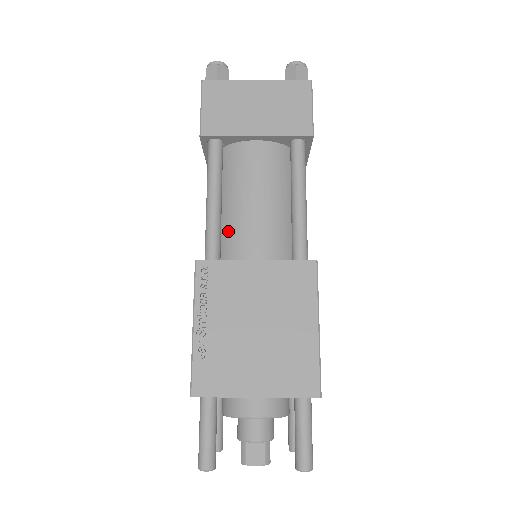
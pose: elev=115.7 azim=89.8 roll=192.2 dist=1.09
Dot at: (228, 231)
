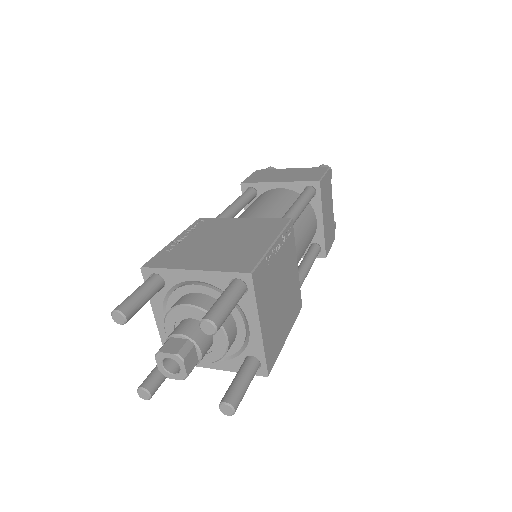
Dot at: occluded
